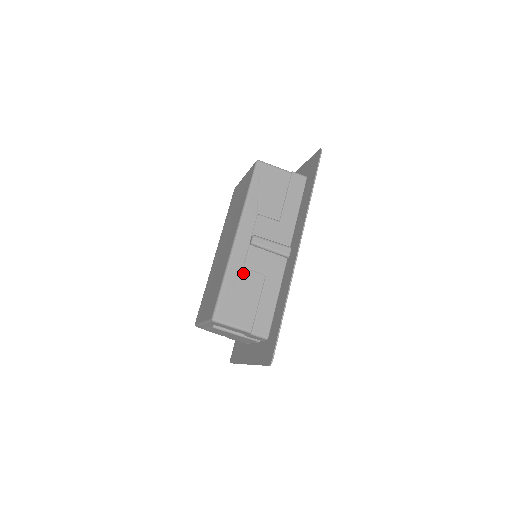
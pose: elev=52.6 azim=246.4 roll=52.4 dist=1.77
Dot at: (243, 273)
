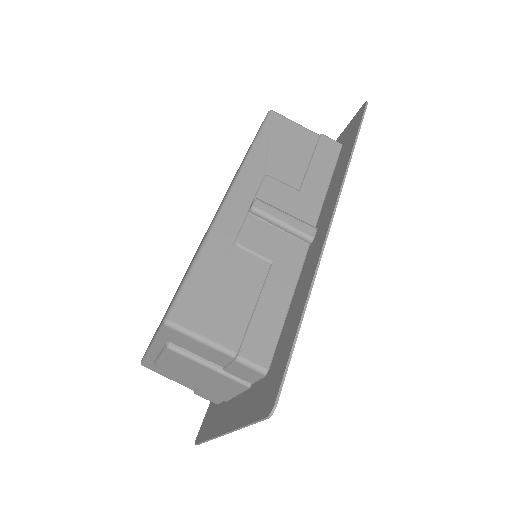
Dot at: (232, 253)
